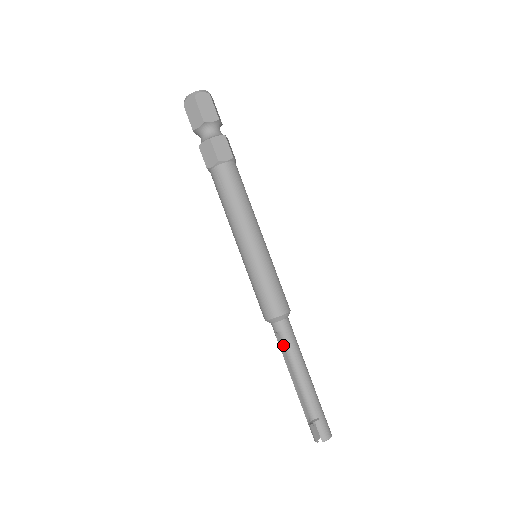
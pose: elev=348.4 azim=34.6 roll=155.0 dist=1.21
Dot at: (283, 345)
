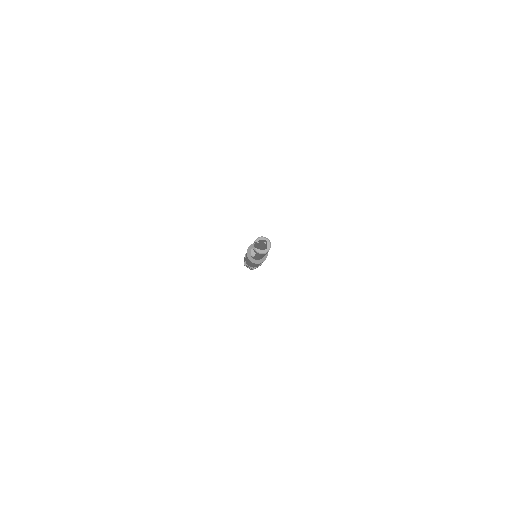
Dot at: occluded
